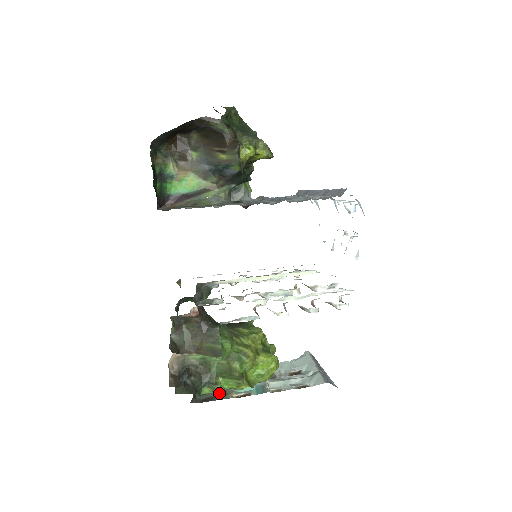
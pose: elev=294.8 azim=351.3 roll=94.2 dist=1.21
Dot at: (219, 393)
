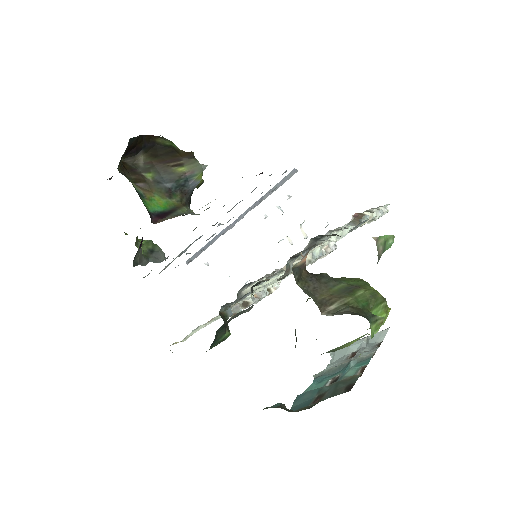
Dot at: (345, 383)
